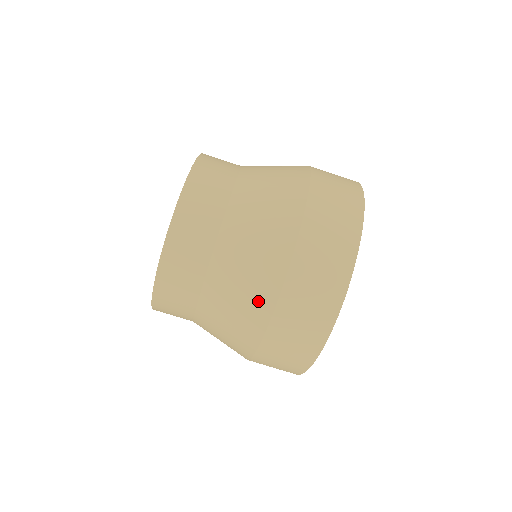
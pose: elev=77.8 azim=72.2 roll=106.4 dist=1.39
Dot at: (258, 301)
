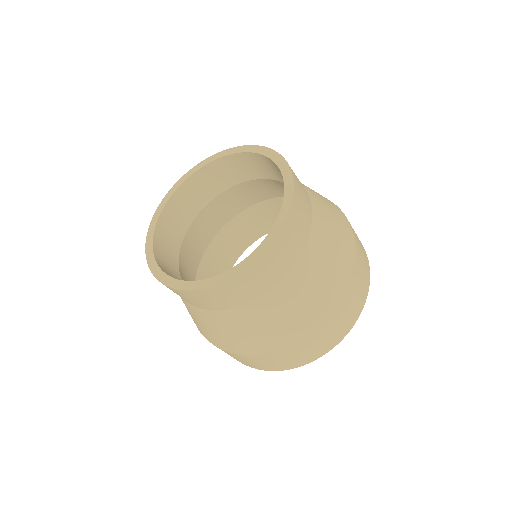
Dot at: (197, 326)
